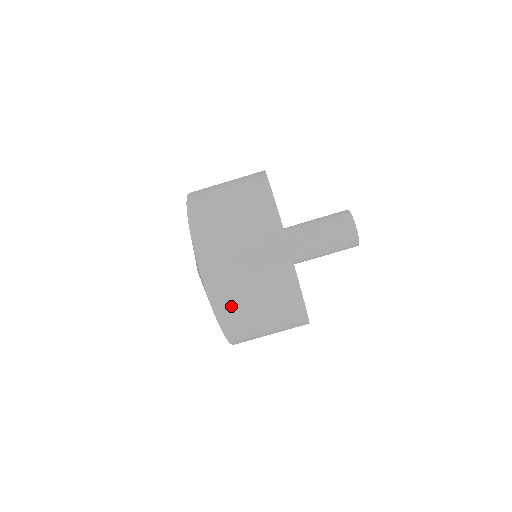
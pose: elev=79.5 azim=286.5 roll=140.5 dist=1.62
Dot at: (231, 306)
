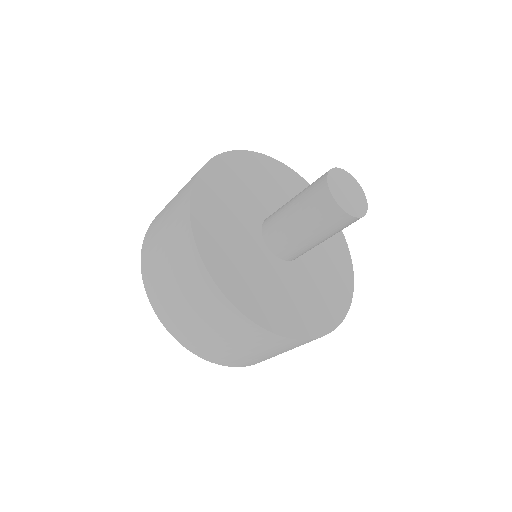
Dot at: occluded
